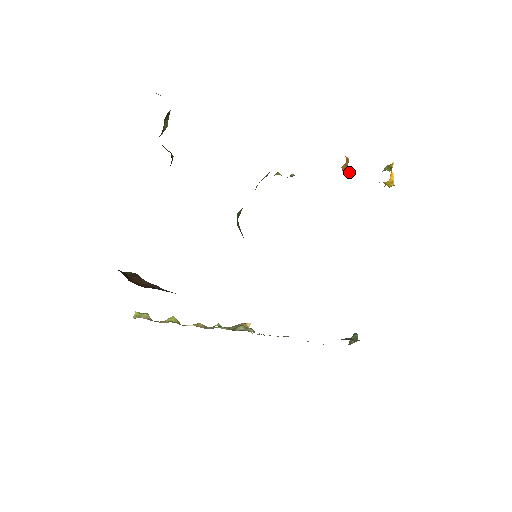
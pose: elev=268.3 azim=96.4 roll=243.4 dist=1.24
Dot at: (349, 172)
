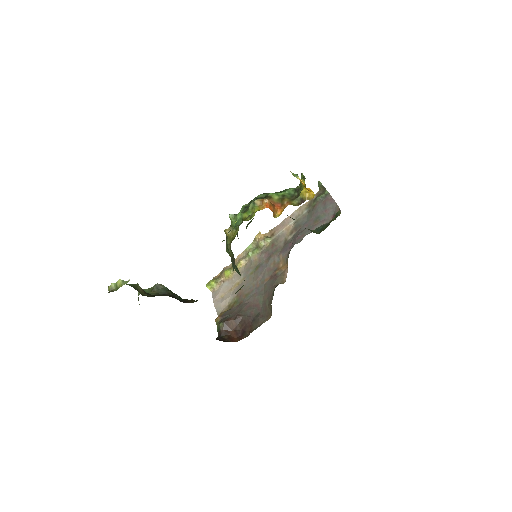
Dot at: (278, 209)
